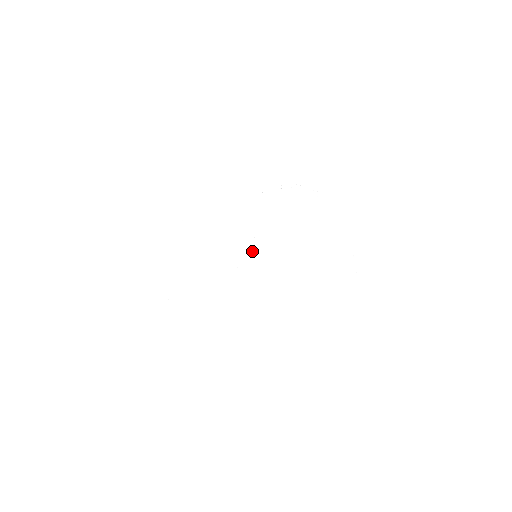
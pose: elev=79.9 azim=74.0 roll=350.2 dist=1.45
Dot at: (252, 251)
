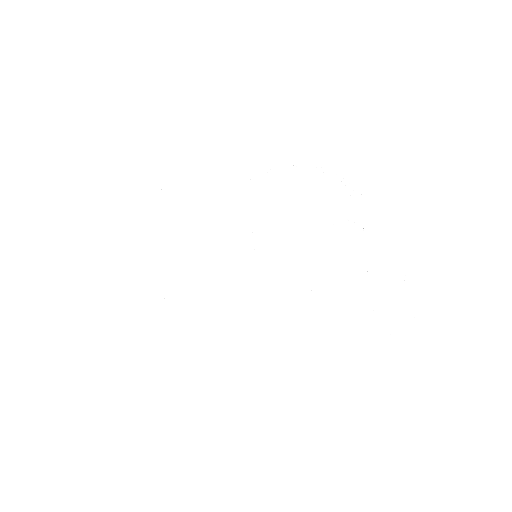
Dot at: (251, 249)
